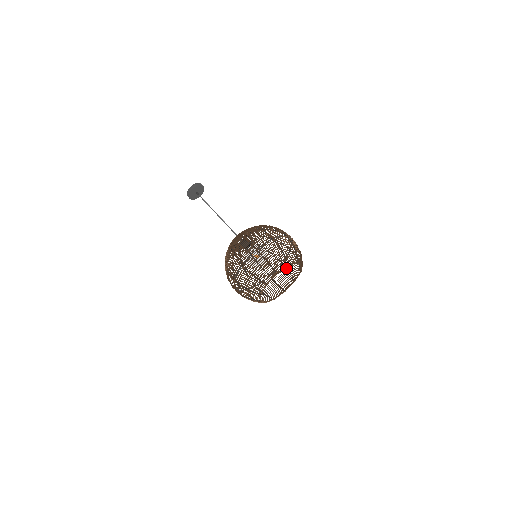
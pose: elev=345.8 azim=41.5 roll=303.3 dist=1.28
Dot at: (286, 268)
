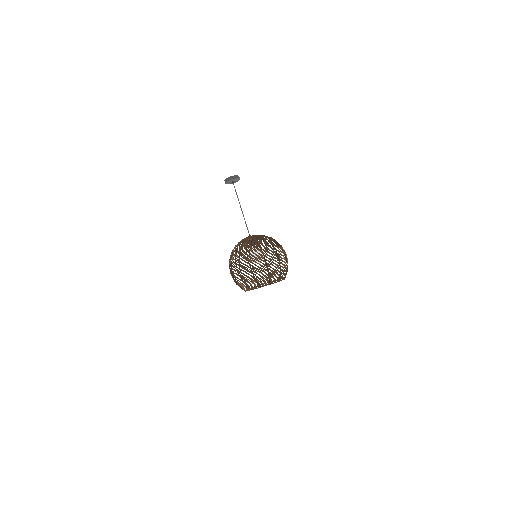
Dot at: occluded
